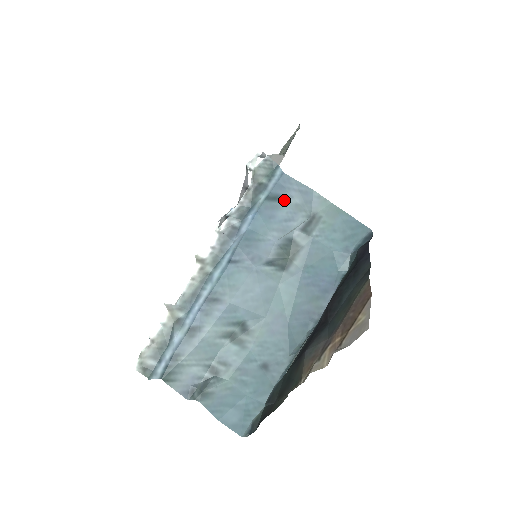
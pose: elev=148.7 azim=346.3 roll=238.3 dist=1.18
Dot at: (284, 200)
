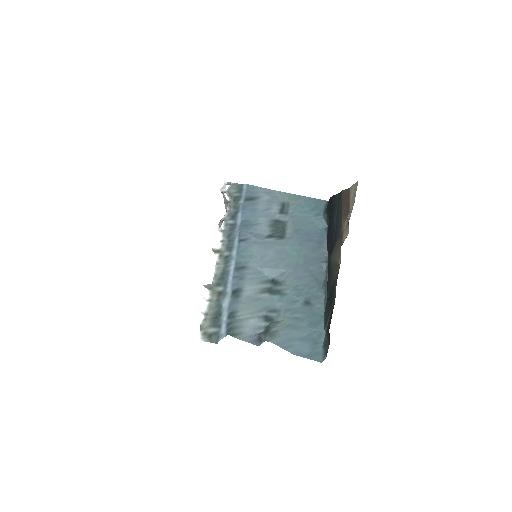
Dot at: (258, 199)
